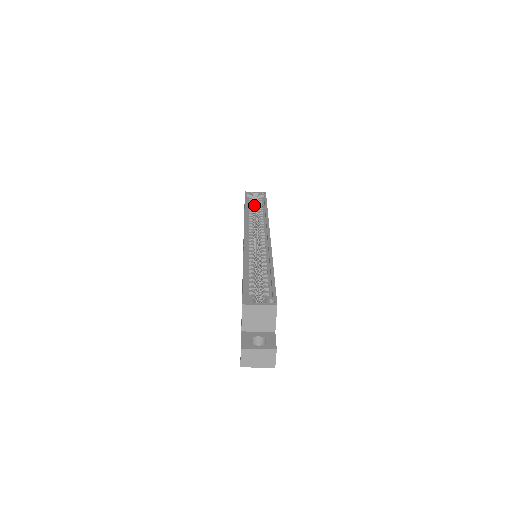
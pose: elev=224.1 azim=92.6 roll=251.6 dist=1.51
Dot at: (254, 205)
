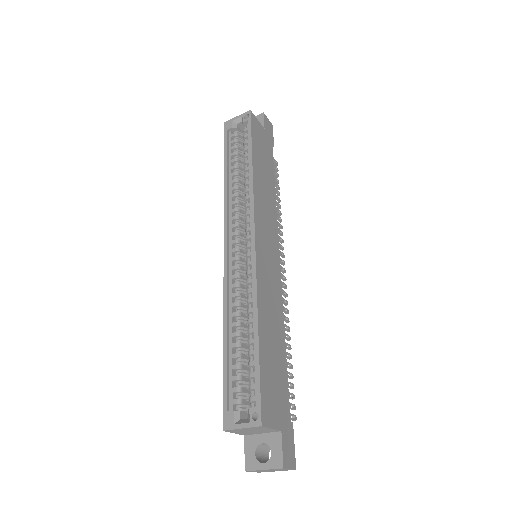
Dot at: (242, 142)
